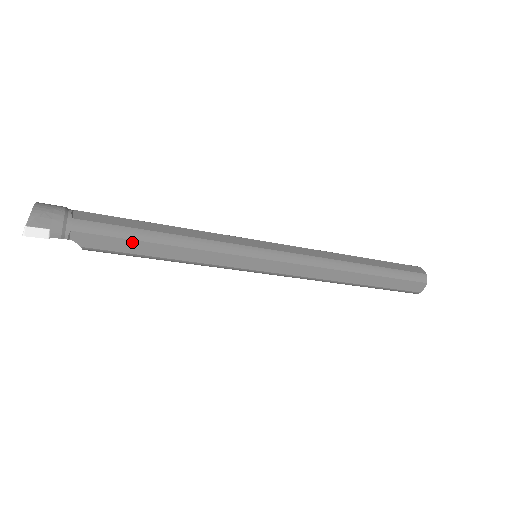
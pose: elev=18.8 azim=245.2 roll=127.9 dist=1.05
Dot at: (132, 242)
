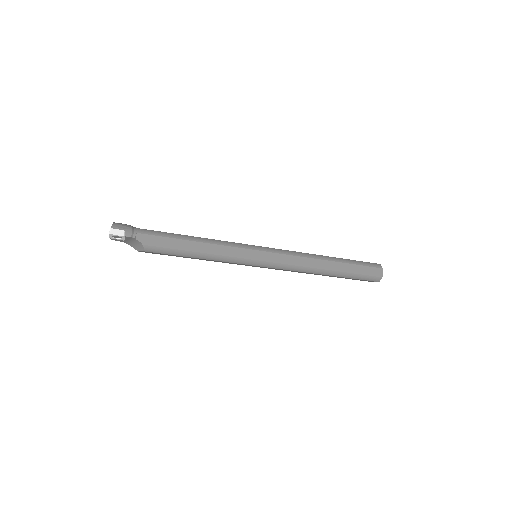
Dot at: (174, 240)
